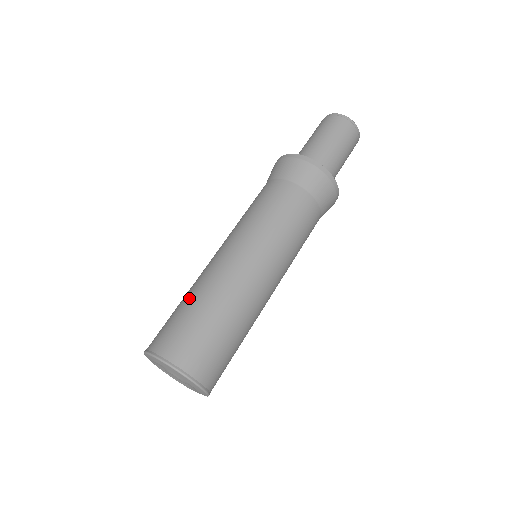
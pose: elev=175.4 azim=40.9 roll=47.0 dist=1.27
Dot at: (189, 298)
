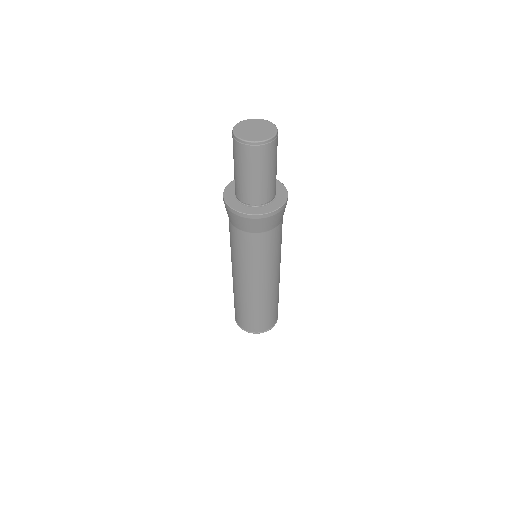
Dot at: (256, 311)
